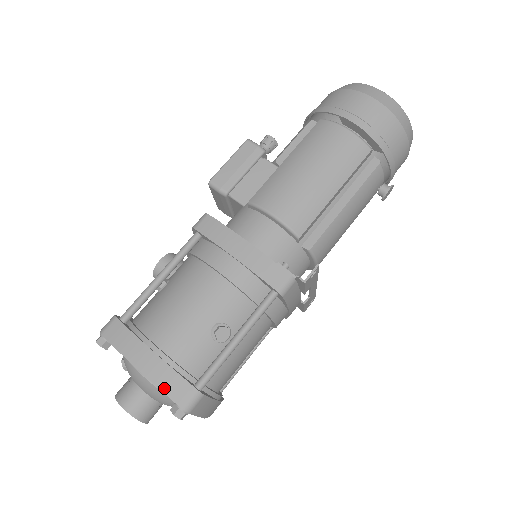
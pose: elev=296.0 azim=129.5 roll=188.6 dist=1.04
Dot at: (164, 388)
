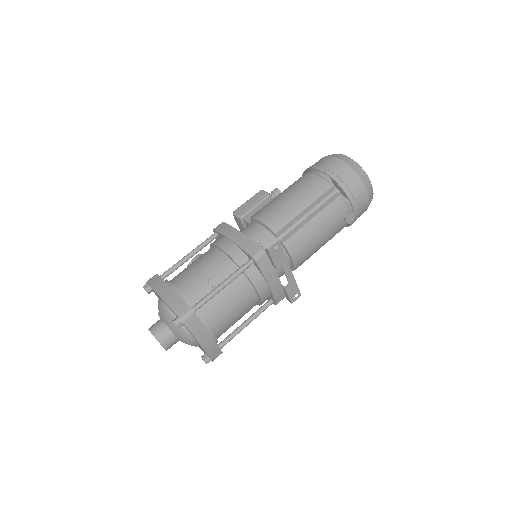
Dot at: (171, 306)
